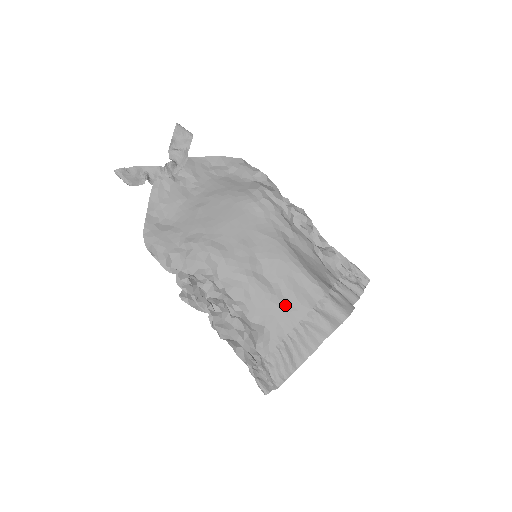
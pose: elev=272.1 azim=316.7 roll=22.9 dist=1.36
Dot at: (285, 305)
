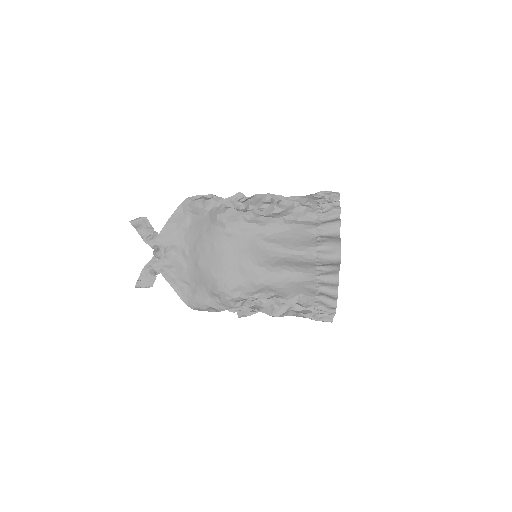
Dot at: (299, 277)
